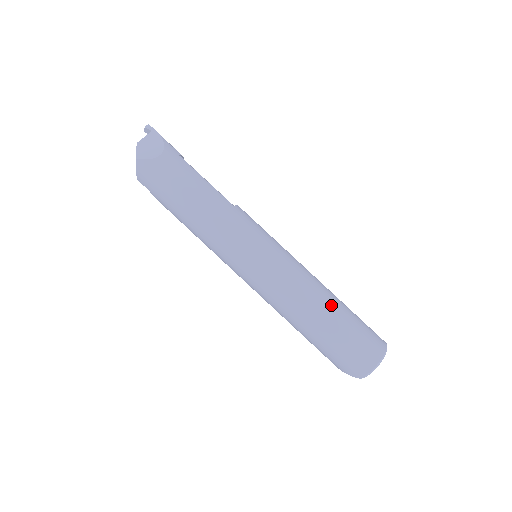
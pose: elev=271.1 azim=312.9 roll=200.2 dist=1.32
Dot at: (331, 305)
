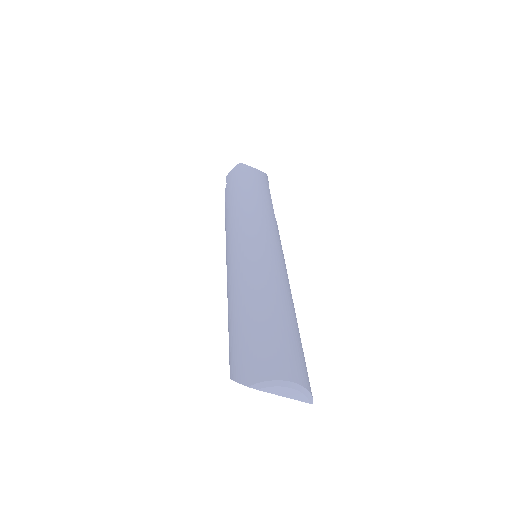
Dot at: (287, 306)
